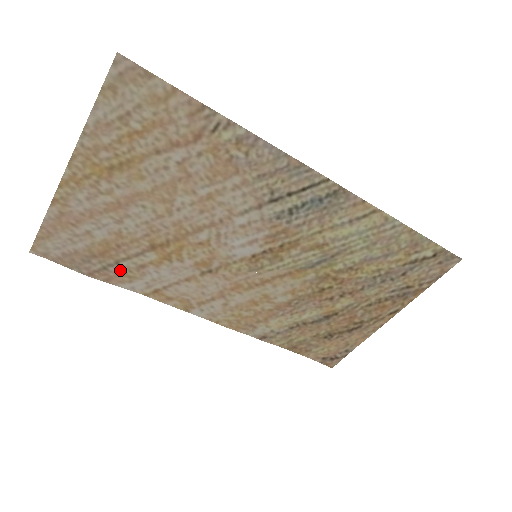
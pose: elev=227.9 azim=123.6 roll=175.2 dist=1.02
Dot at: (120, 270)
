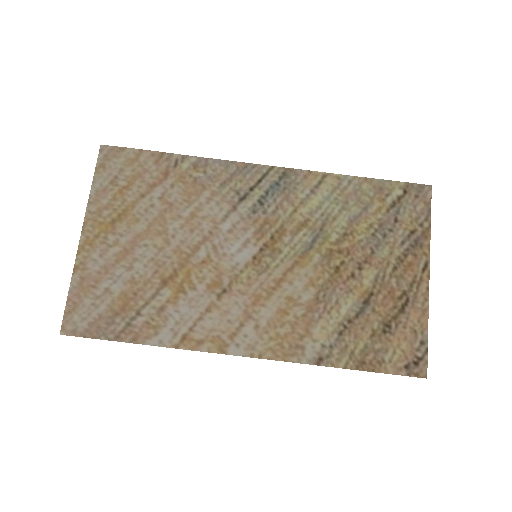
Dot at: (143, 322)
